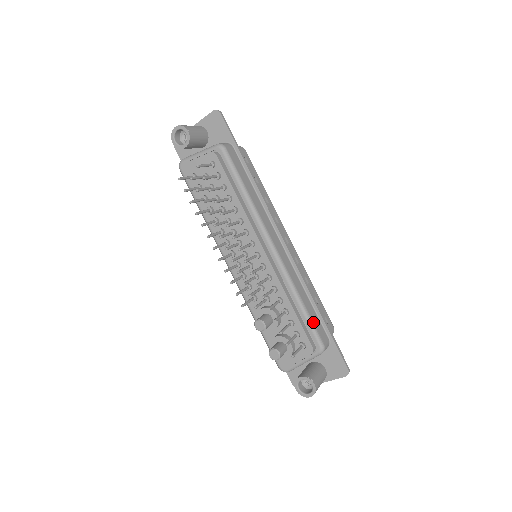
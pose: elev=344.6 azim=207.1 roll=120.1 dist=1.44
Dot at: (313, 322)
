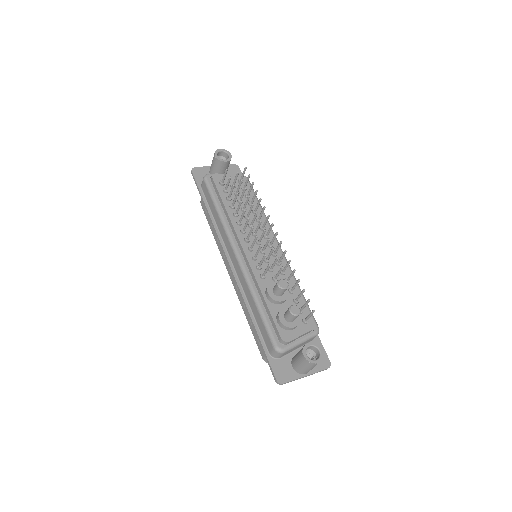
Dot at: (309, 308)
